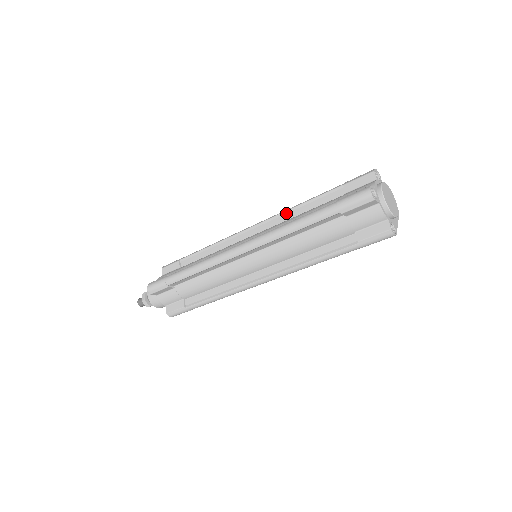
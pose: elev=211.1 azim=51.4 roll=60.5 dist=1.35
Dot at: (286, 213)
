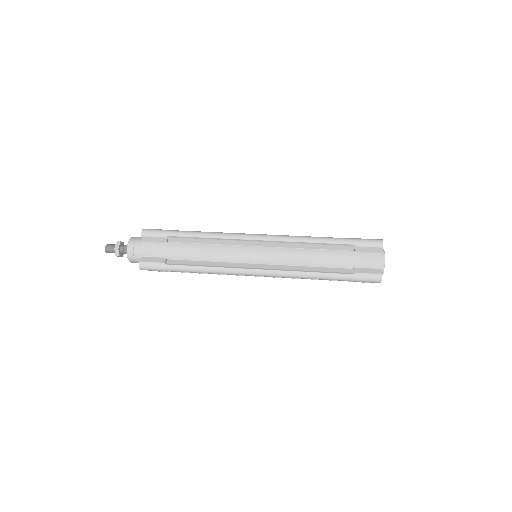
Dot at: (297, 243)
